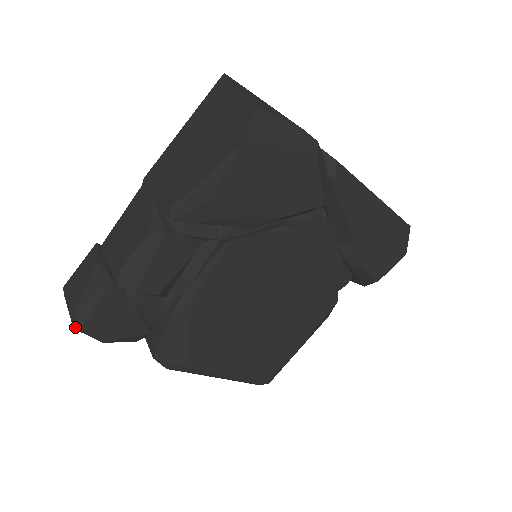
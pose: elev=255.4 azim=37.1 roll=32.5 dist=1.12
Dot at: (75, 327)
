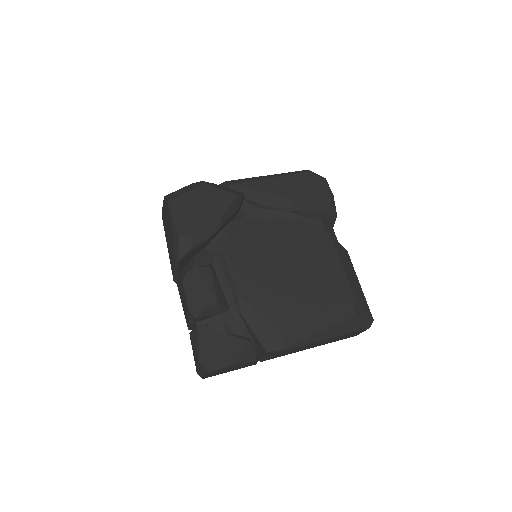
Dot at: (208, 370)
